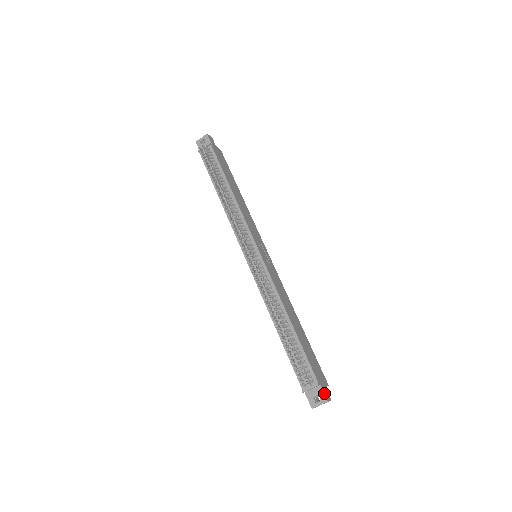
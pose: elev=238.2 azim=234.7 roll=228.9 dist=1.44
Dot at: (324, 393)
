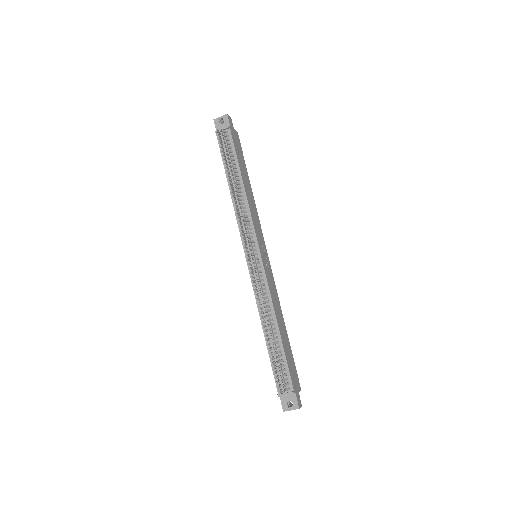
Dot at: (297, 401)
